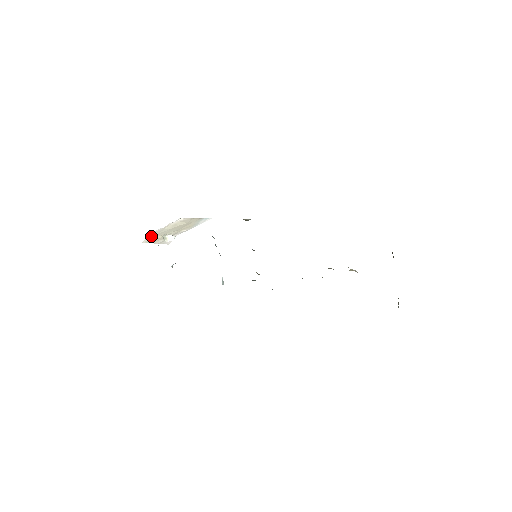
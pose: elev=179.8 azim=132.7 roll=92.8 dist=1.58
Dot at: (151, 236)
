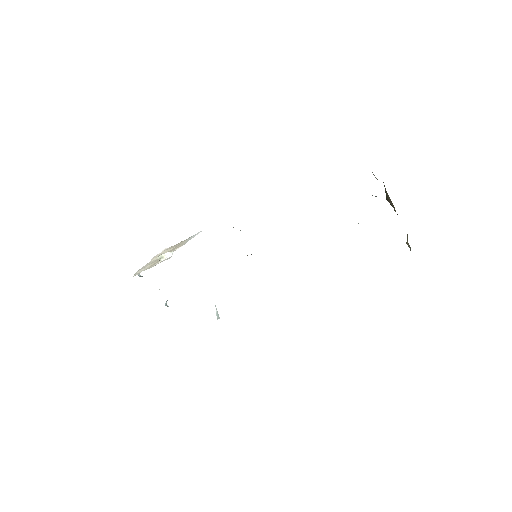
Dot at: (140, 270)
